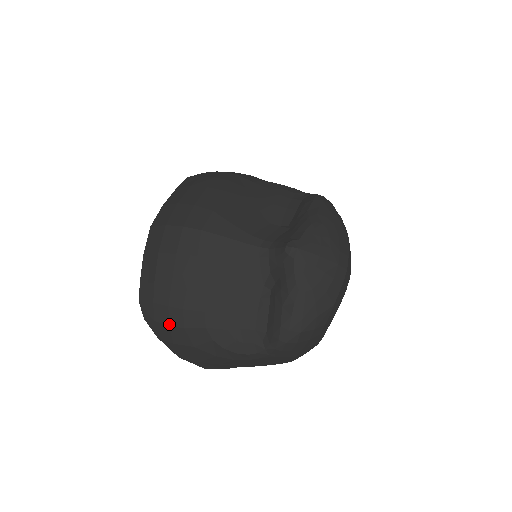
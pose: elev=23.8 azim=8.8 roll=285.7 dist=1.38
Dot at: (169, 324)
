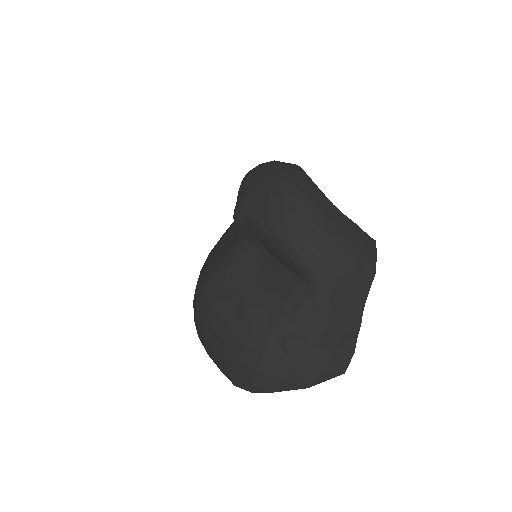
Dot at: (255, 369)
